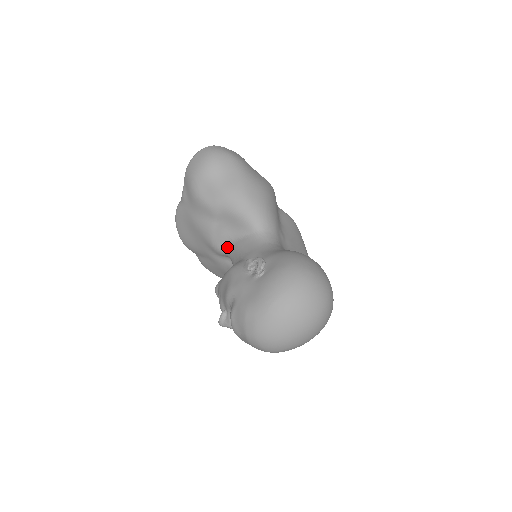
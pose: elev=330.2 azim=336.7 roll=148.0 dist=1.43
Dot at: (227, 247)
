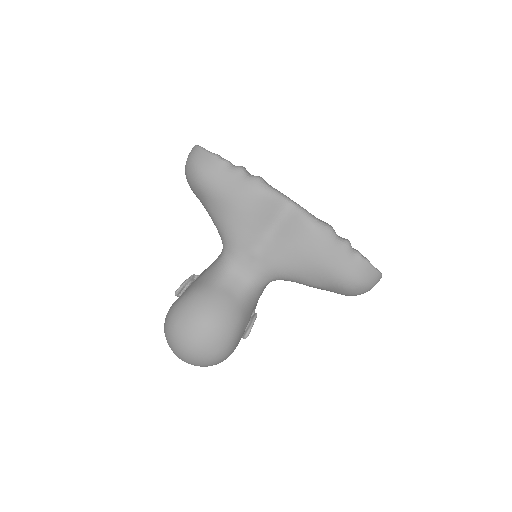
Dot at: occluded
